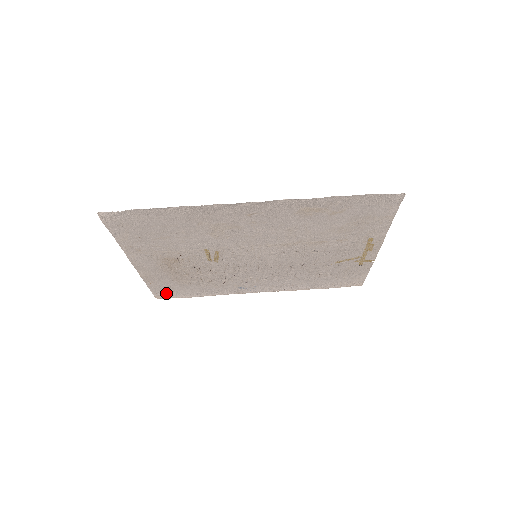
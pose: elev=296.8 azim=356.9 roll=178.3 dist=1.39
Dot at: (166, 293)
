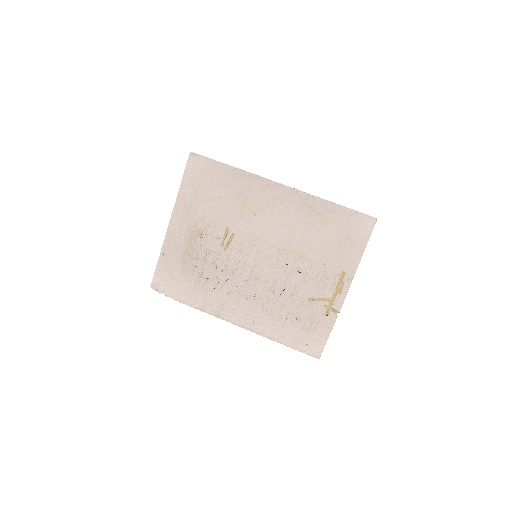
Dot at: (163, 283)
